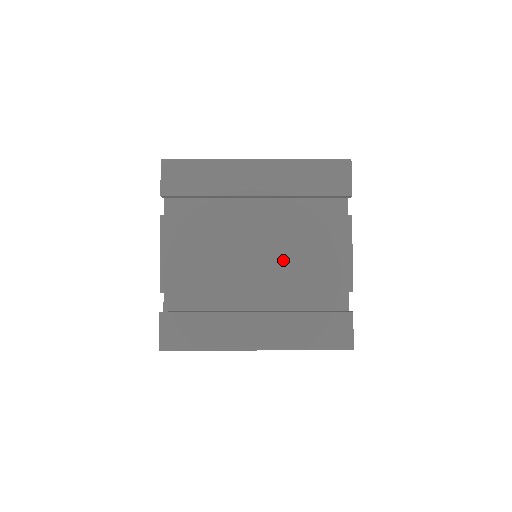
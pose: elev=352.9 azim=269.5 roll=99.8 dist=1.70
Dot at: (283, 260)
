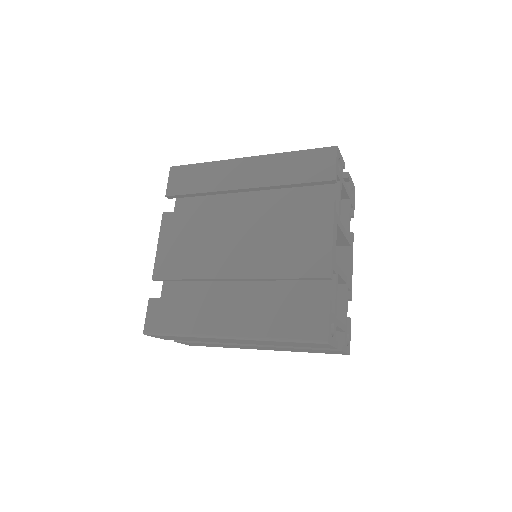
Dot at: (262, 247)
